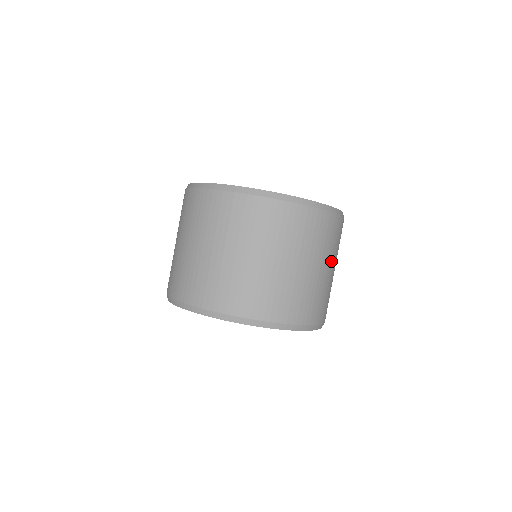
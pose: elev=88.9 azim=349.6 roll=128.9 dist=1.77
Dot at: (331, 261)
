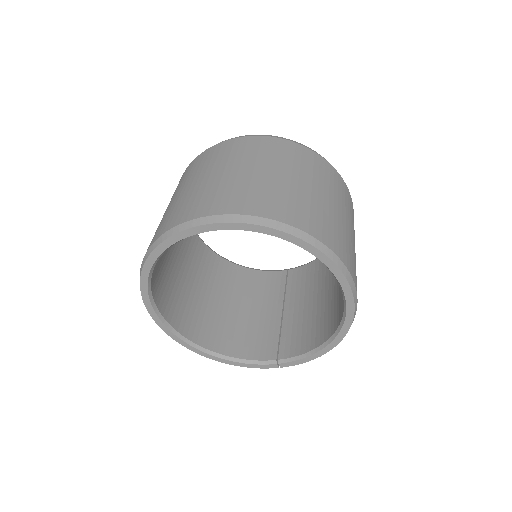
Dot at: occluded
